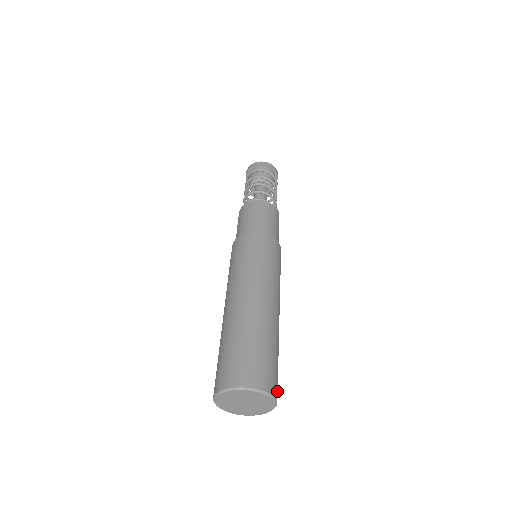
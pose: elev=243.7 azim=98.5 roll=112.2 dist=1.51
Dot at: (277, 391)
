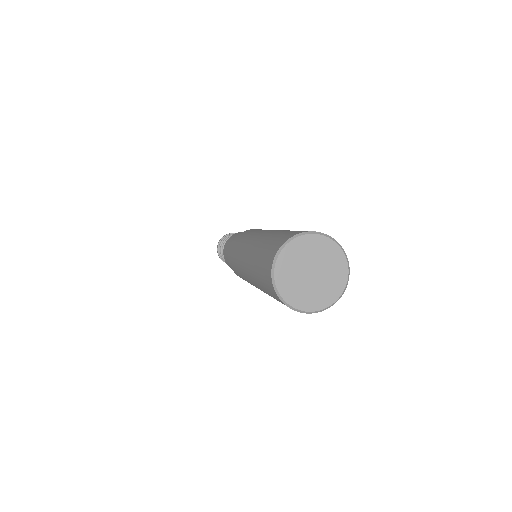
Dot at: occluded
